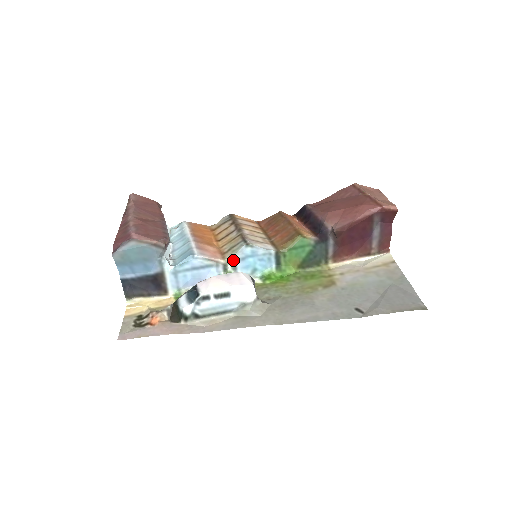
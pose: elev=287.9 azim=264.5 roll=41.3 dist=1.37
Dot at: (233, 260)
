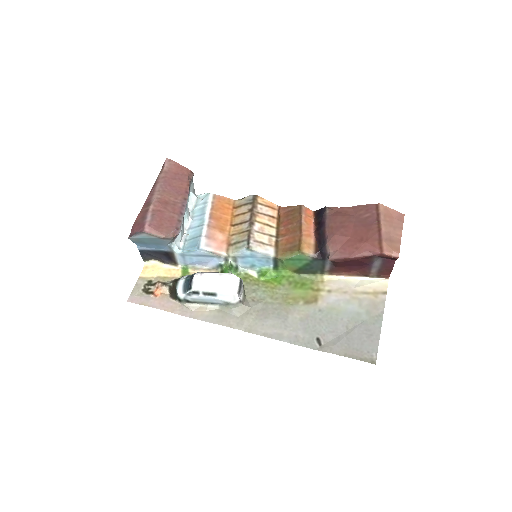
Dot at: (234, 256)
